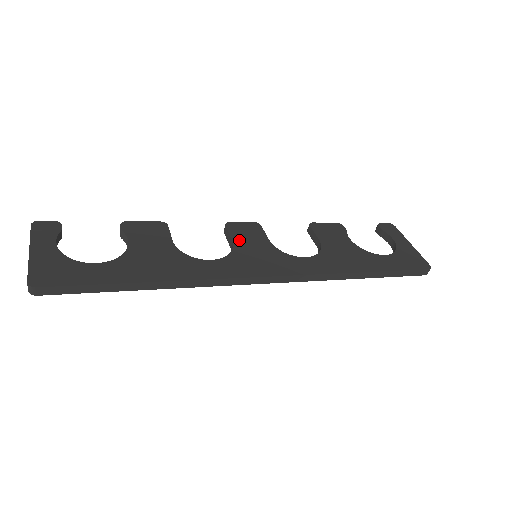
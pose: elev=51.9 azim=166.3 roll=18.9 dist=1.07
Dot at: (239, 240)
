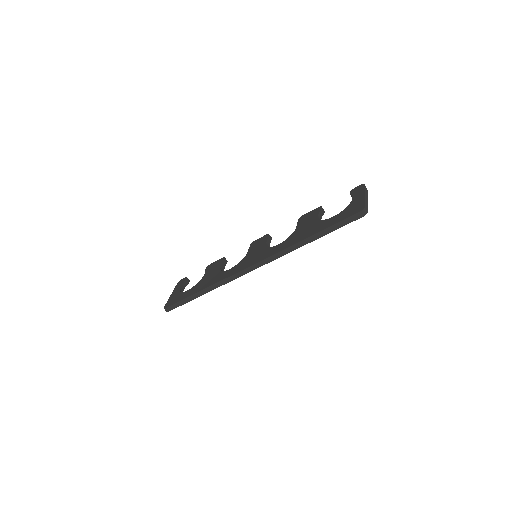
Dot at: (251, 251)
